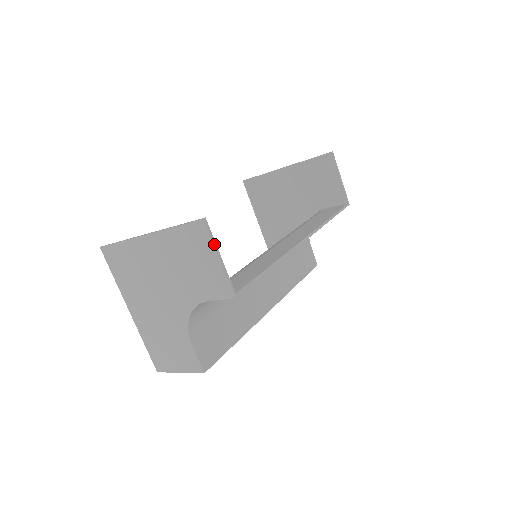
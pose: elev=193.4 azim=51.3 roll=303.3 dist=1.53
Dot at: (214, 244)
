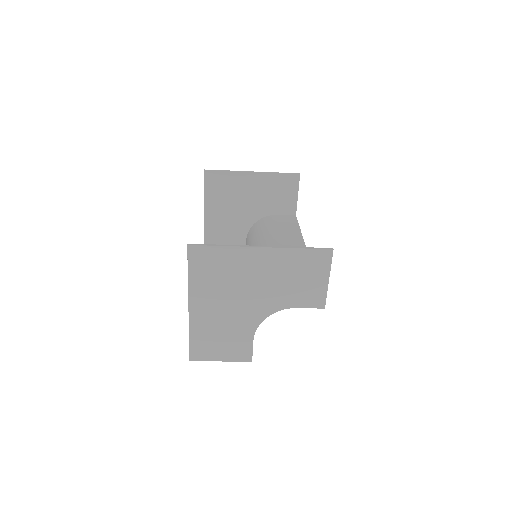
Dot at: (330, 268)
